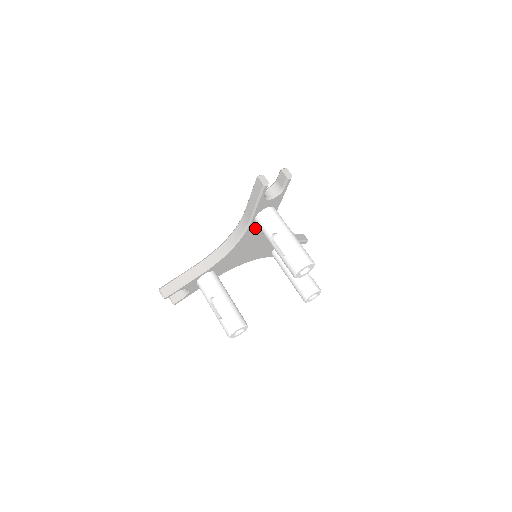
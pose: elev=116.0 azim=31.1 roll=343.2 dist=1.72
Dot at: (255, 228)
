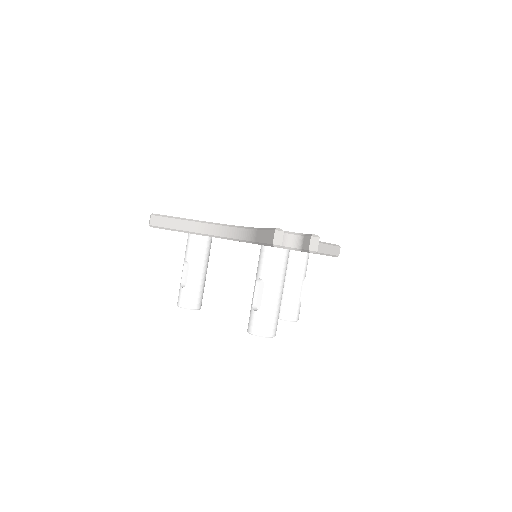
Dot at: occluded
